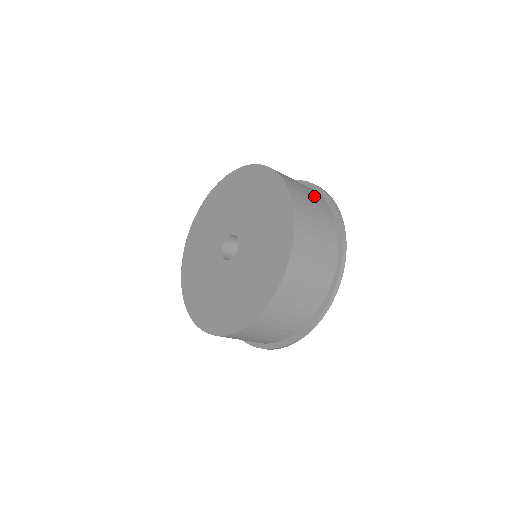
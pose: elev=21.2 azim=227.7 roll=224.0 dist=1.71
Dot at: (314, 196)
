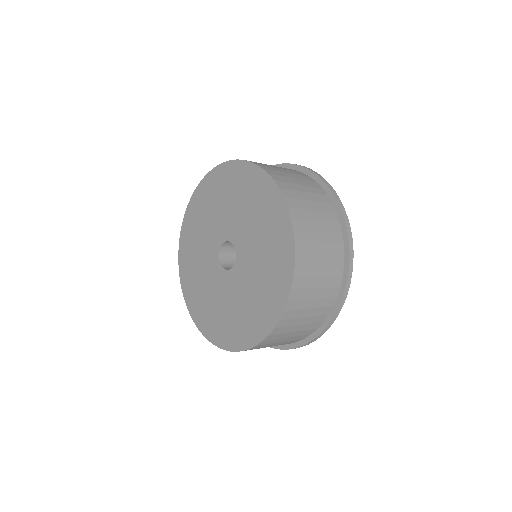
Dot at: (316, 197)
